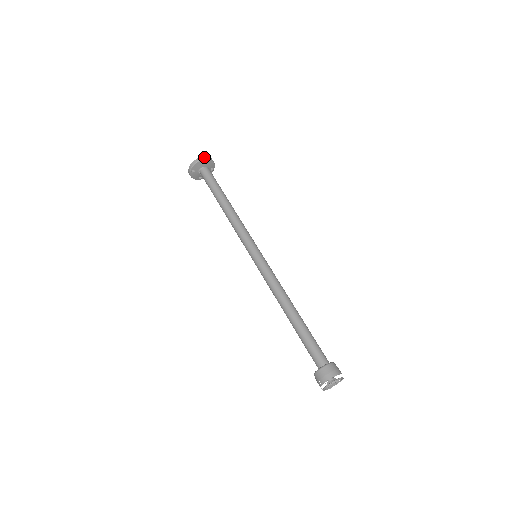
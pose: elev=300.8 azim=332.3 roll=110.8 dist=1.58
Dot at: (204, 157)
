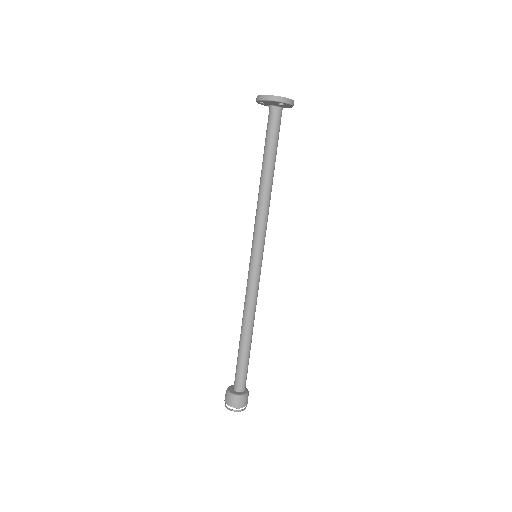
Dot at: (283, 98)
